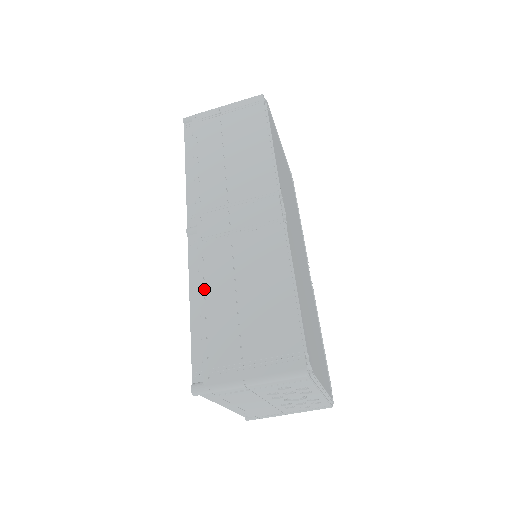
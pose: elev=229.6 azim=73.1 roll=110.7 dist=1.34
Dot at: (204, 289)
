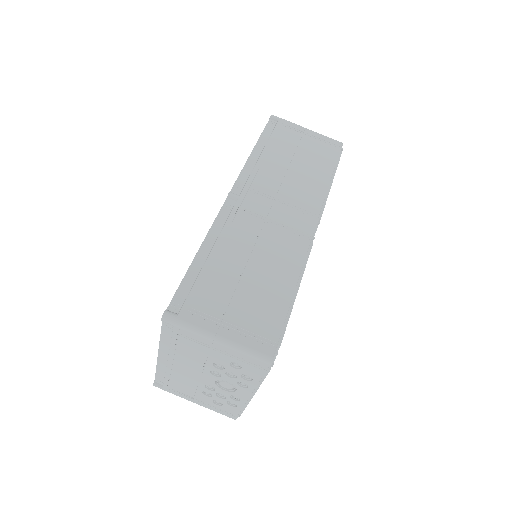
Dot at: (220, 245)
